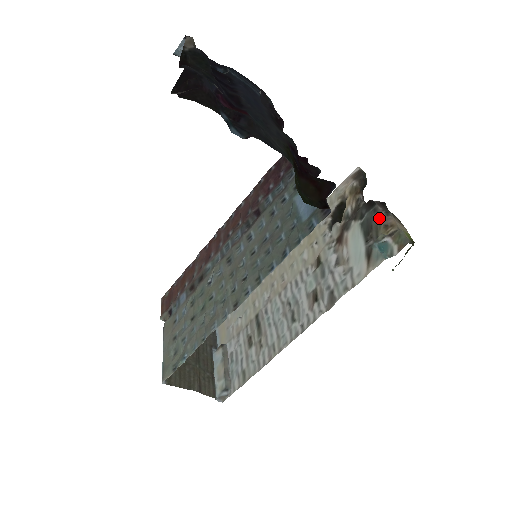
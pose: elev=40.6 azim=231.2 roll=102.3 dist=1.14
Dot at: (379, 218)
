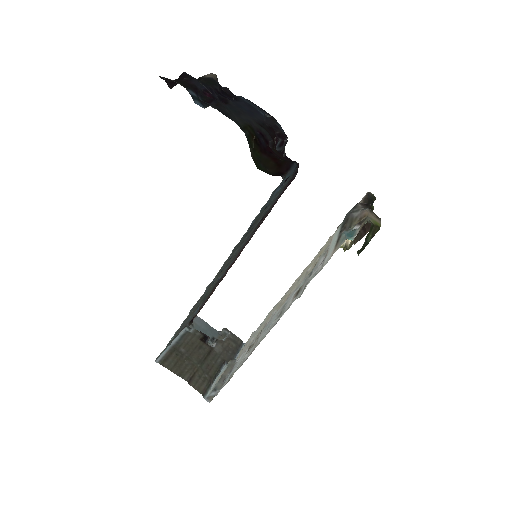
Dot at: (356, 213)
